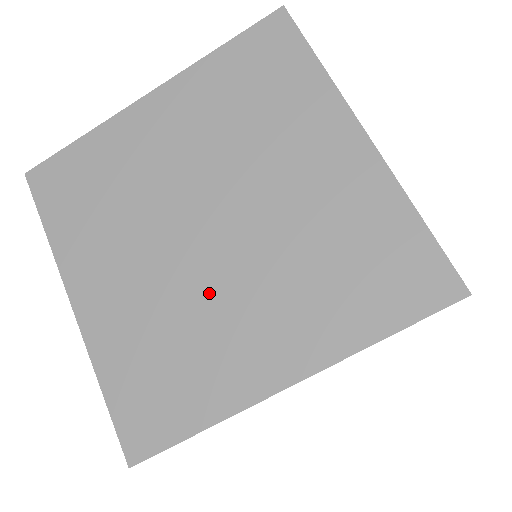
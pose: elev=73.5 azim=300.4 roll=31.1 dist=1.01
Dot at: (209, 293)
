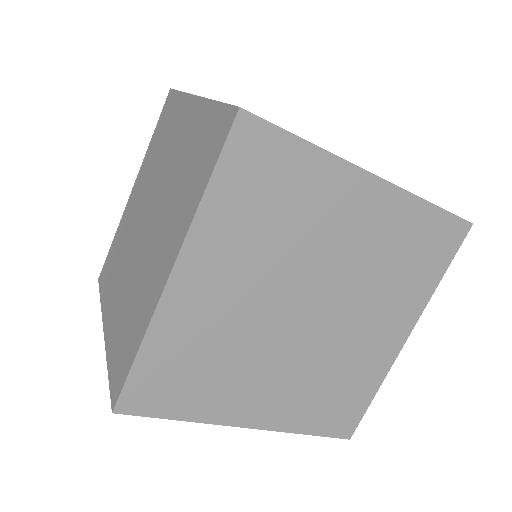
Dot at: (335, 343)
